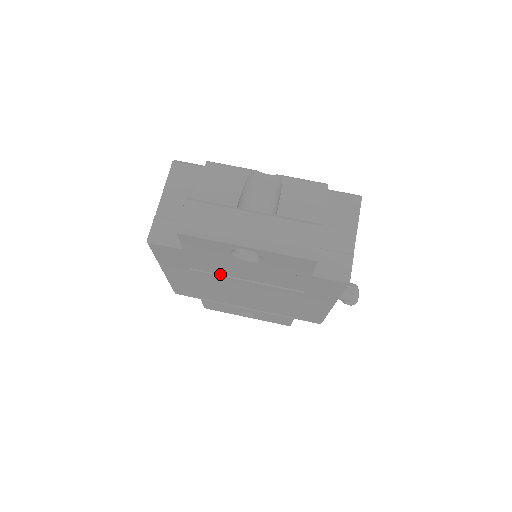
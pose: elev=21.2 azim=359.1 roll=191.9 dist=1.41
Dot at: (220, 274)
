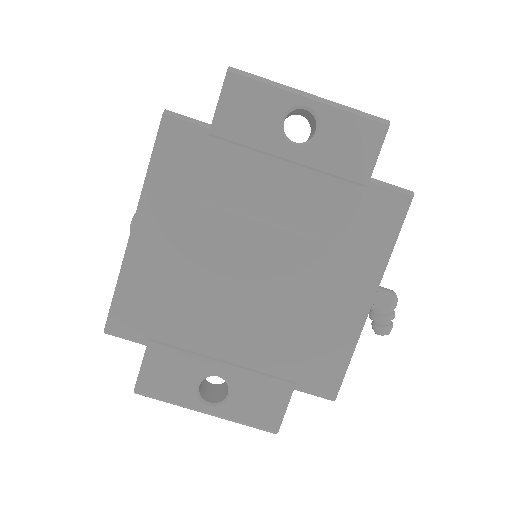
Dot at: (232, 210)
